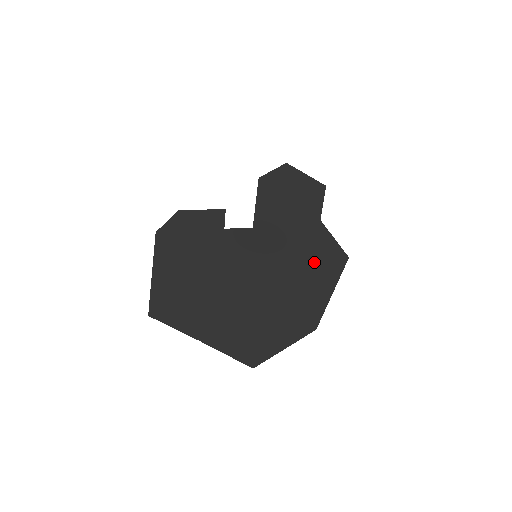
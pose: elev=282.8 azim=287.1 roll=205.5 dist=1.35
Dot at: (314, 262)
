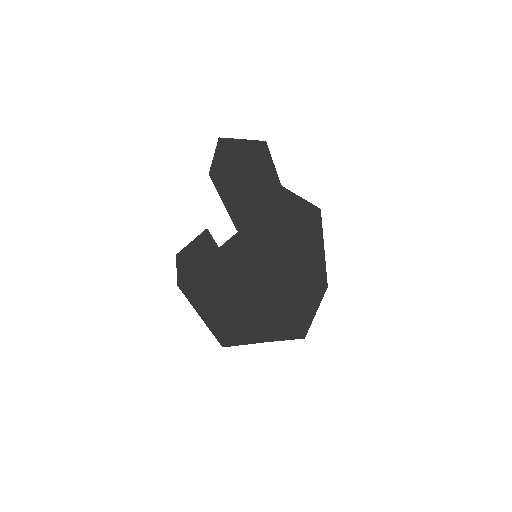
Dot at: (298, 232)
